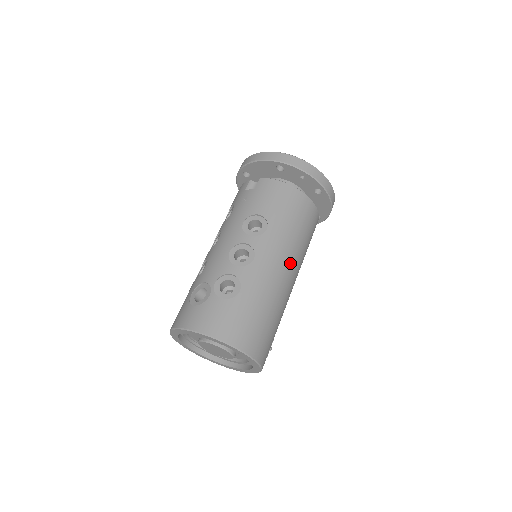
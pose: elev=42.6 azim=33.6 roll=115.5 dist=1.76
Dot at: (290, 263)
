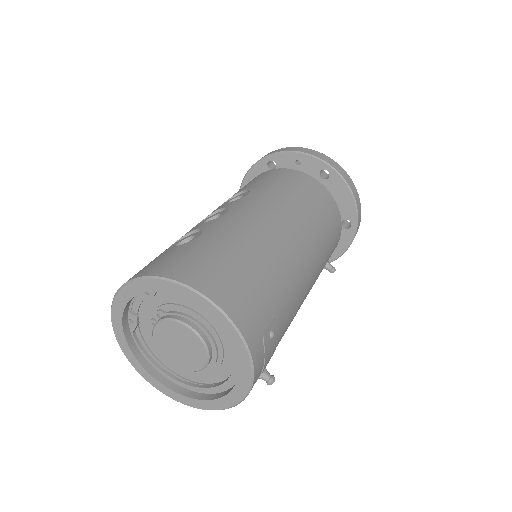
Dot at: (285, 220)
